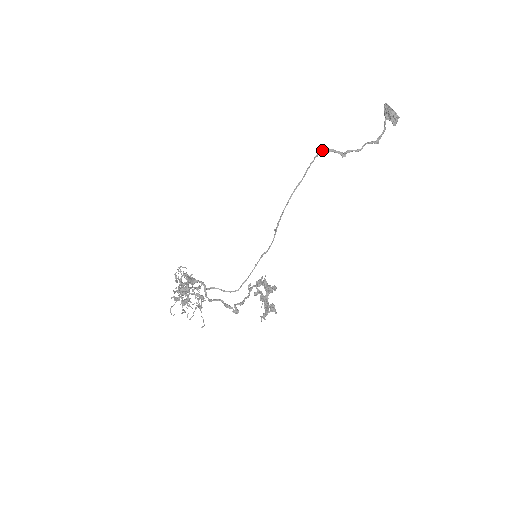
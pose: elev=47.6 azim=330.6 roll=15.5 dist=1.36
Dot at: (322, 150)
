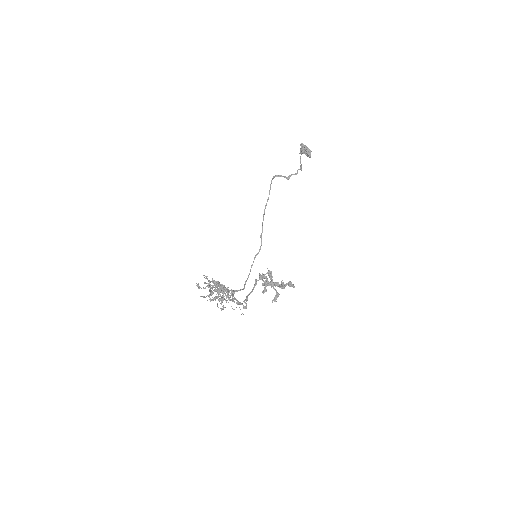
Dot at: (274, 176)
